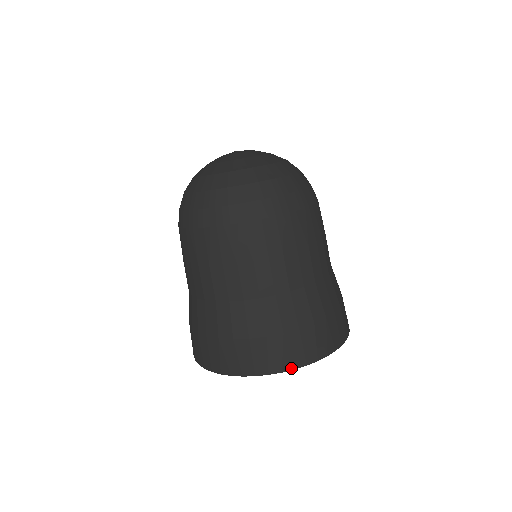
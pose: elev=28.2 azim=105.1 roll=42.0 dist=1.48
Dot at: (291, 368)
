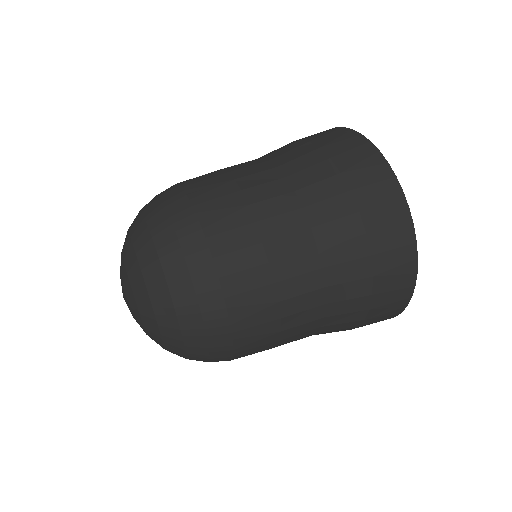
Dot at: occluded
